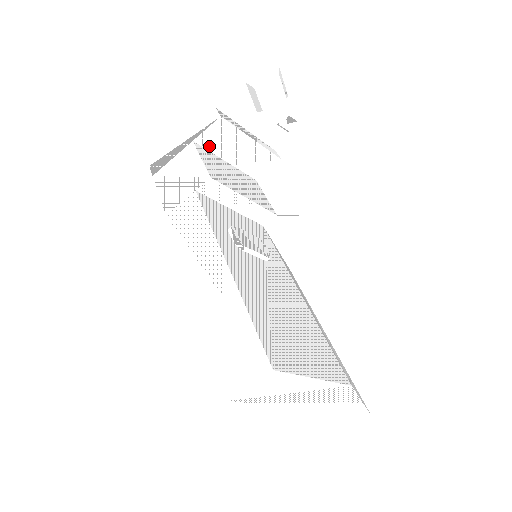
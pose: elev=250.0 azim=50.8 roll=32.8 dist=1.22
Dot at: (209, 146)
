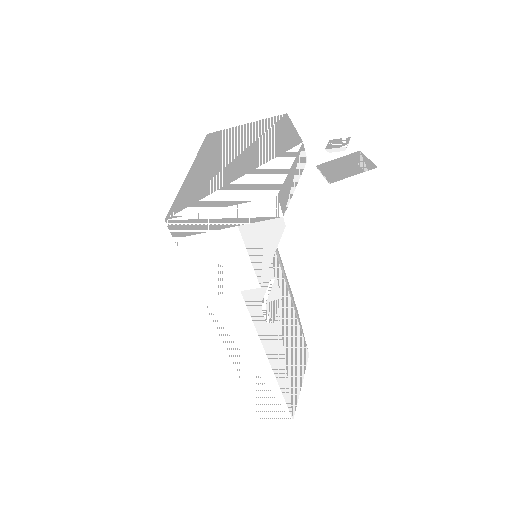
Dot at: occluded
